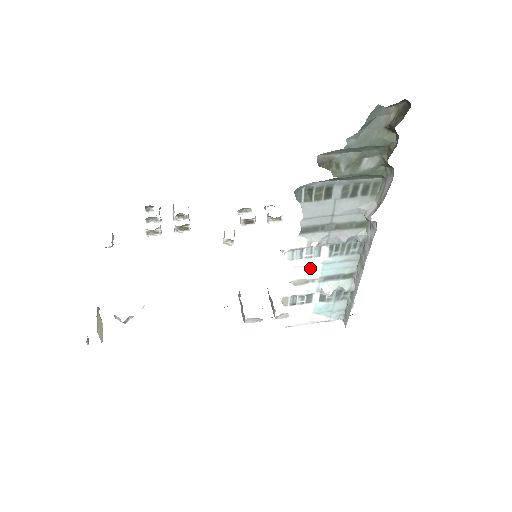
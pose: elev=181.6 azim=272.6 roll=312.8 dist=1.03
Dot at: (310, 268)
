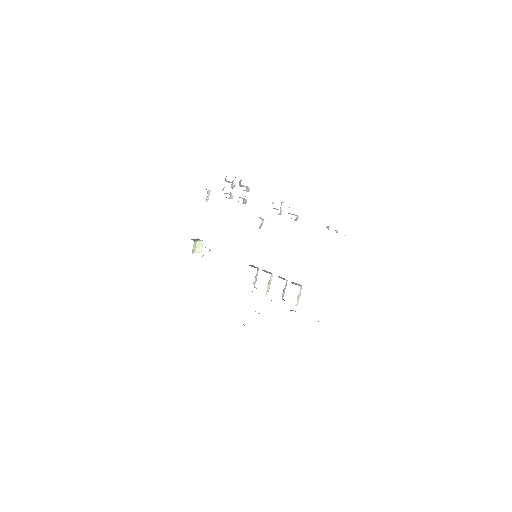
Dot at: occluded
